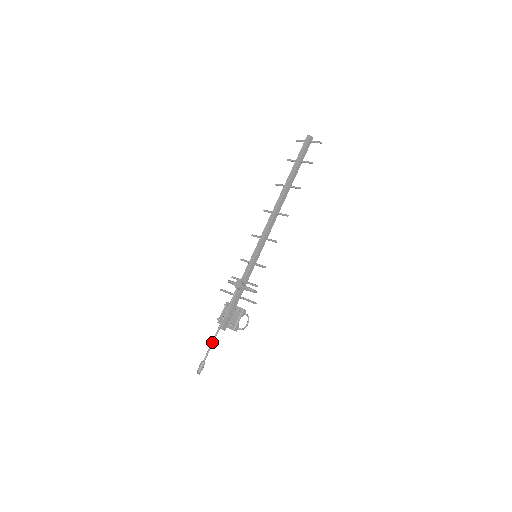
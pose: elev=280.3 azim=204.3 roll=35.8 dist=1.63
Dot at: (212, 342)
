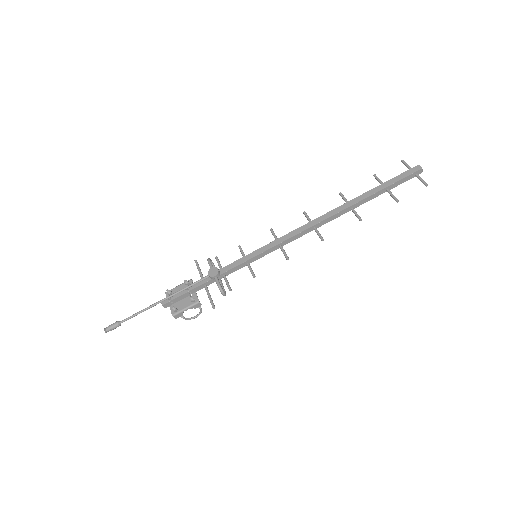
Dot at: (142, 310)
